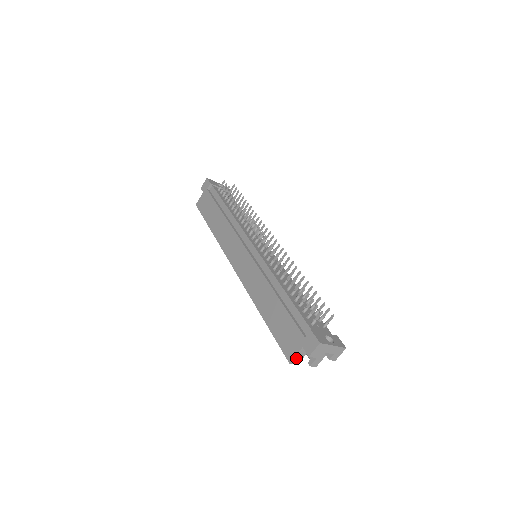
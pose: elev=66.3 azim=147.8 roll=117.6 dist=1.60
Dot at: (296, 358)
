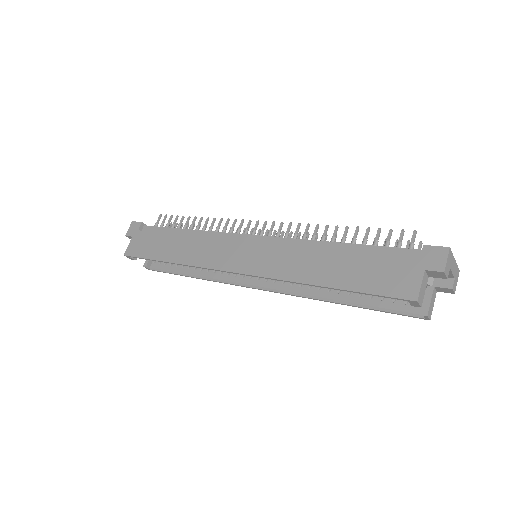
Dot at: (420, 292)
